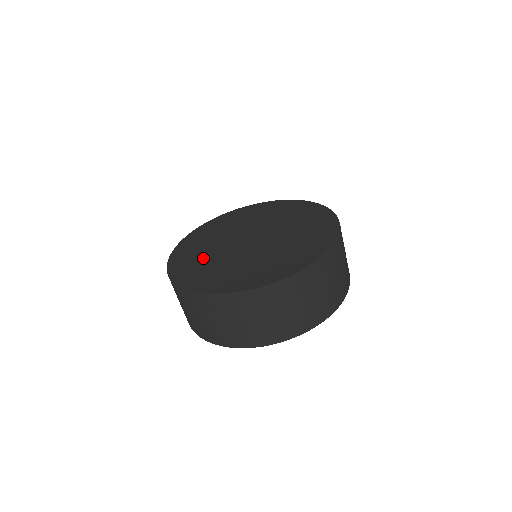
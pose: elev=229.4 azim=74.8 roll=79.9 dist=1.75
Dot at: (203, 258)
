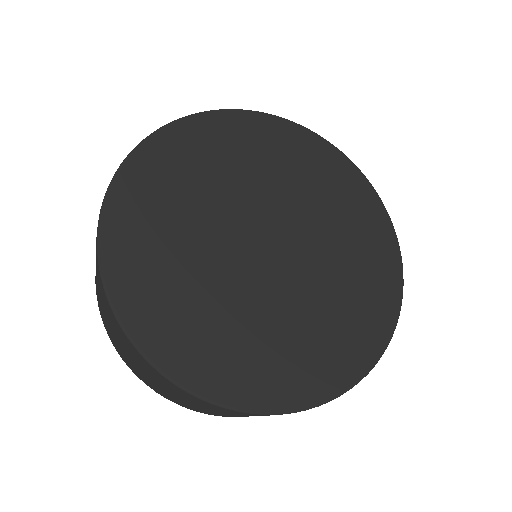
Dot at: (175, 227)
